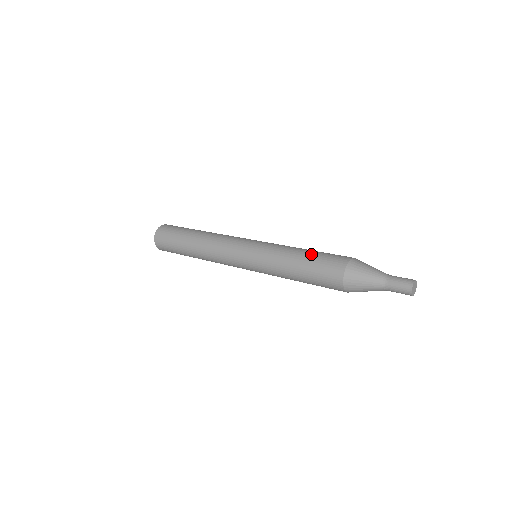
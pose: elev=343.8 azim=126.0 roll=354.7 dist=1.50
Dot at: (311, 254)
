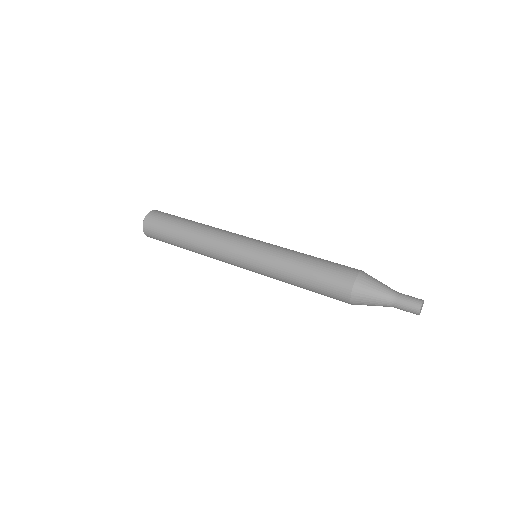
Dot at: (313, 274)
